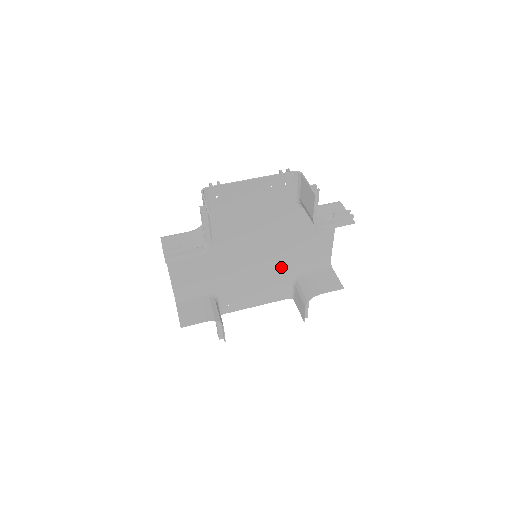
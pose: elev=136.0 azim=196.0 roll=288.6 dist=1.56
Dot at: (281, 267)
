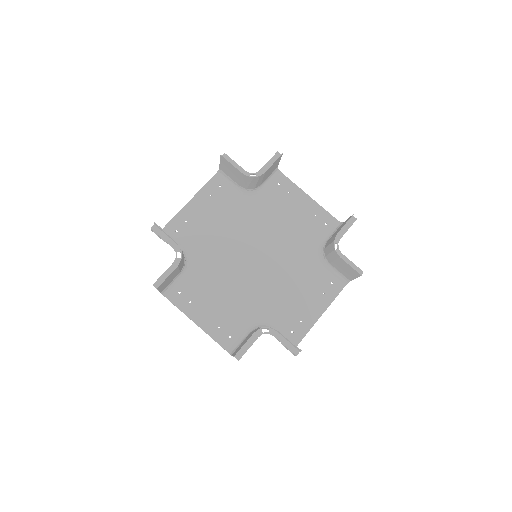
Dot at: (298, 257)
